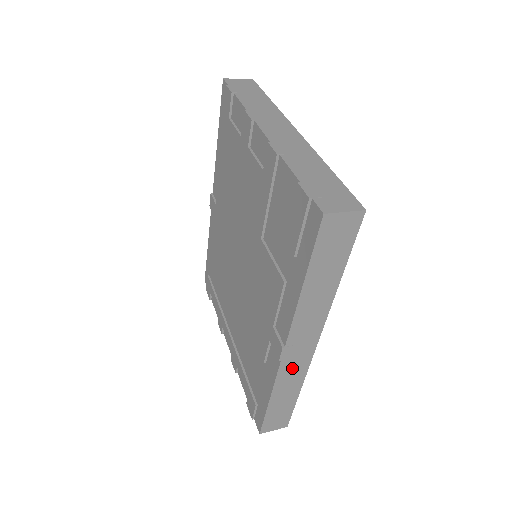
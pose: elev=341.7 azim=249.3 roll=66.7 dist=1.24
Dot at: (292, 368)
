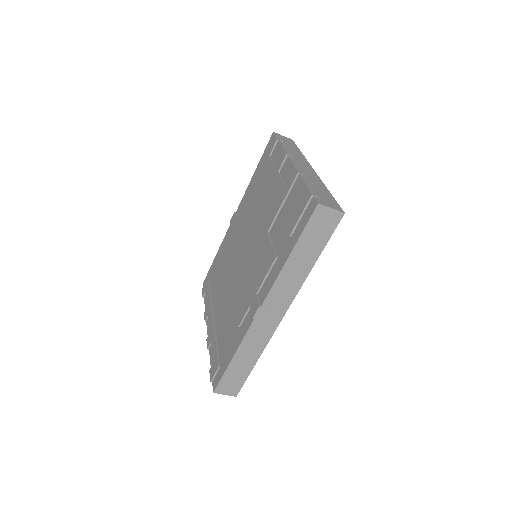
Dot at: (259, 331)
